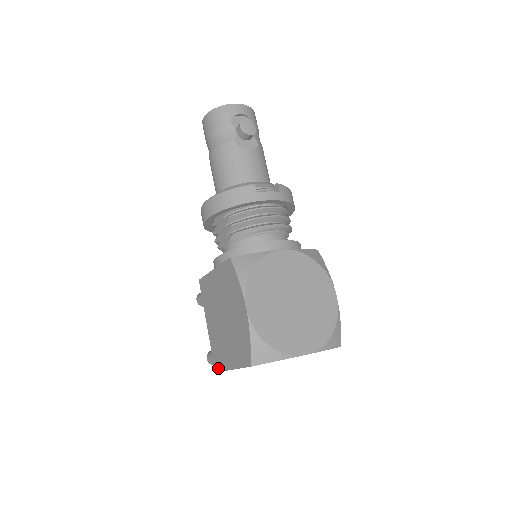
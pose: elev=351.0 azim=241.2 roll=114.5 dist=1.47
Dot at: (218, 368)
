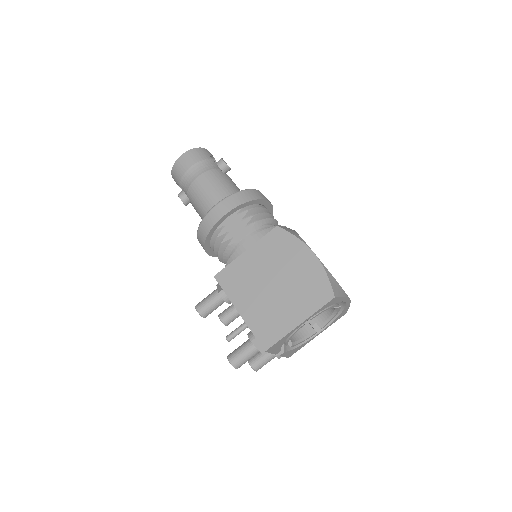
Dot at: (271, 342)
